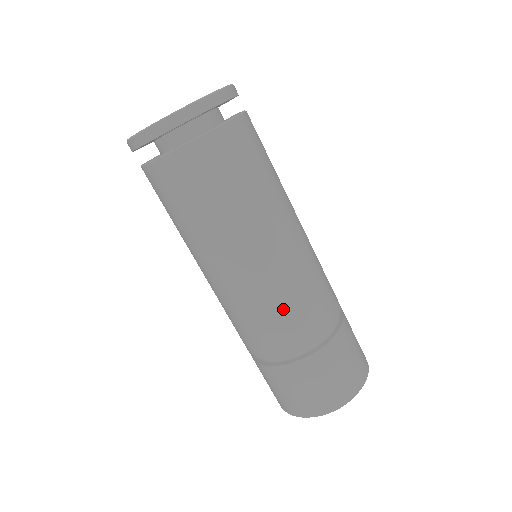
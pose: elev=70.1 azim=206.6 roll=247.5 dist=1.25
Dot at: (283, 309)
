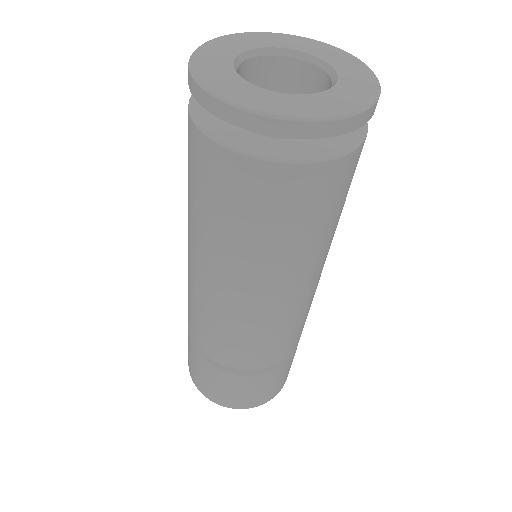
Dot at: (246, 340)
